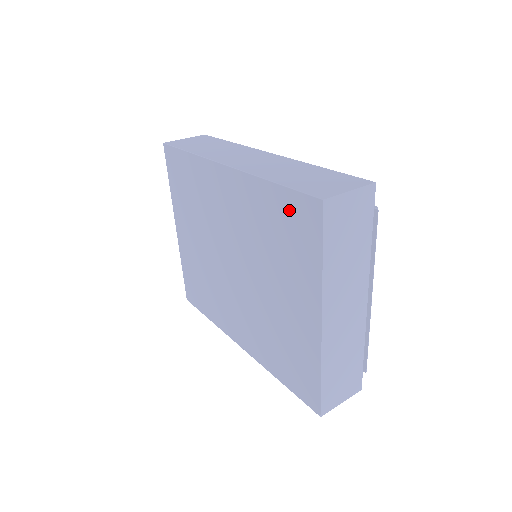
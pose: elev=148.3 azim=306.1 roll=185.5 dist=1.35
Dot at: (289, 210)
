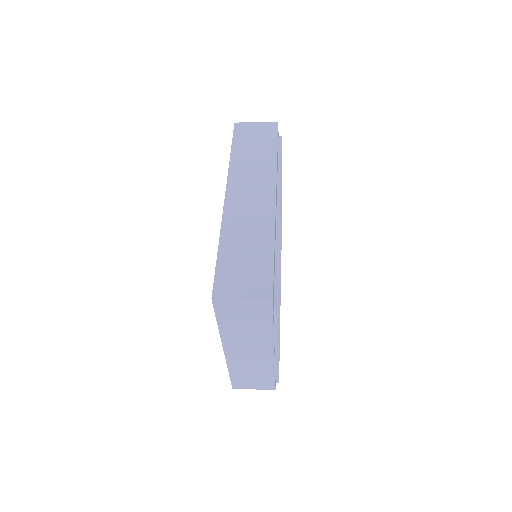
Dot at: occluded
